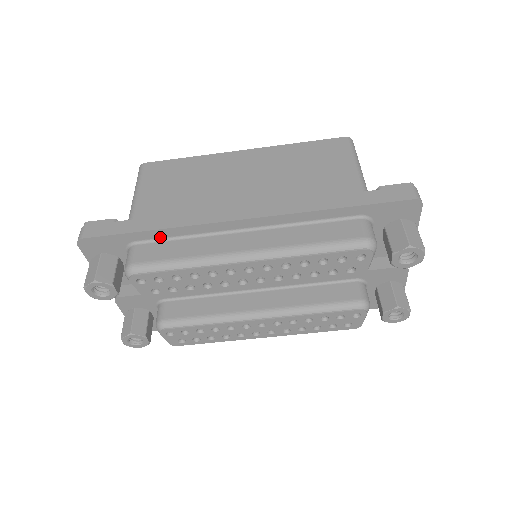
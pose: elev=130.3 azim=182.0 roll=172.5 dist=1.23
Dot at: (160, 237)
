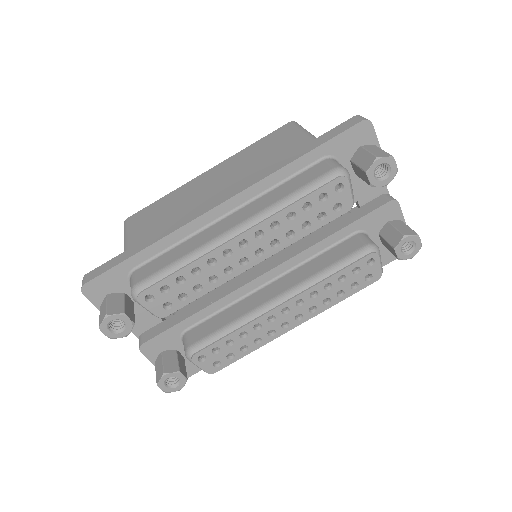
Dot at: (154, 254)
